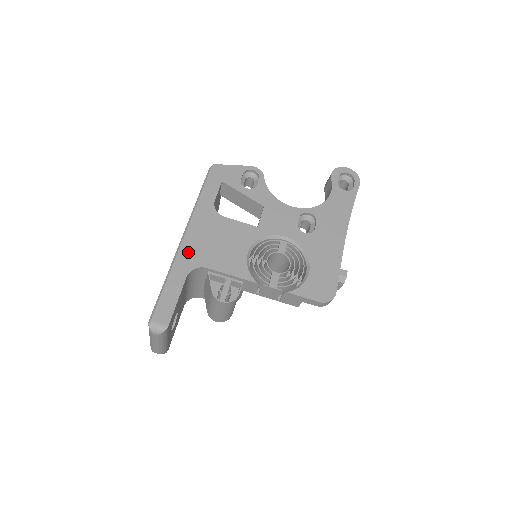
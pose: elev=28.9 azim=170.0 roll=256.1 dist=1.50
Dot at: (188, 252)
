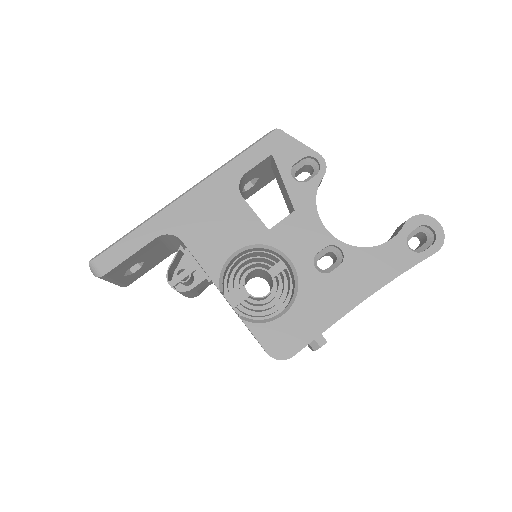
Dot at: (177, 213)
